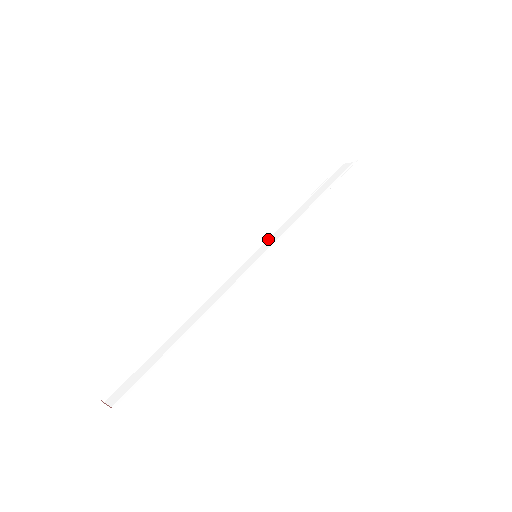
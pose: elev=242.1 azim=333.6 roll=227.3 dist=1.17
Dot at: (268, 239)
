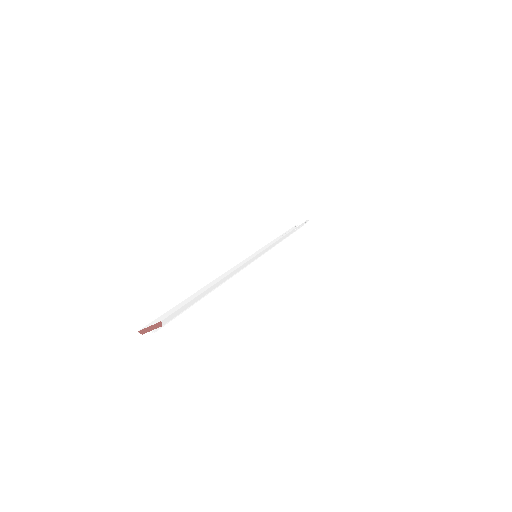
Dot at: occluded
